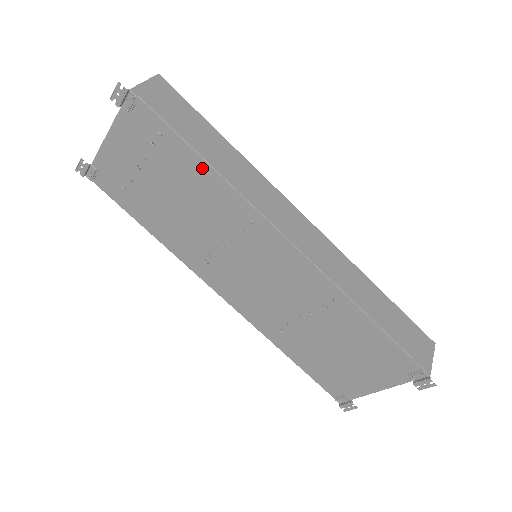
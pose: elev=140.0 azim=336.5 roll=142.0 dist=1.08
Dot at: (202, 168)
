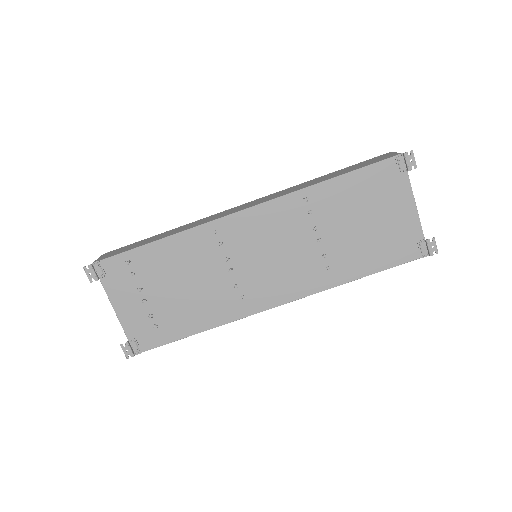
Dot at: (163, 246)
